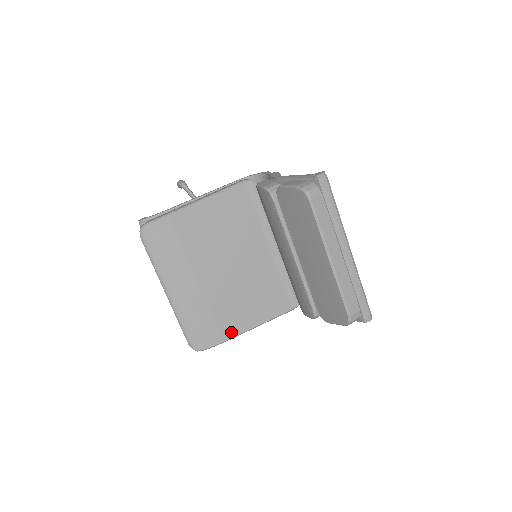
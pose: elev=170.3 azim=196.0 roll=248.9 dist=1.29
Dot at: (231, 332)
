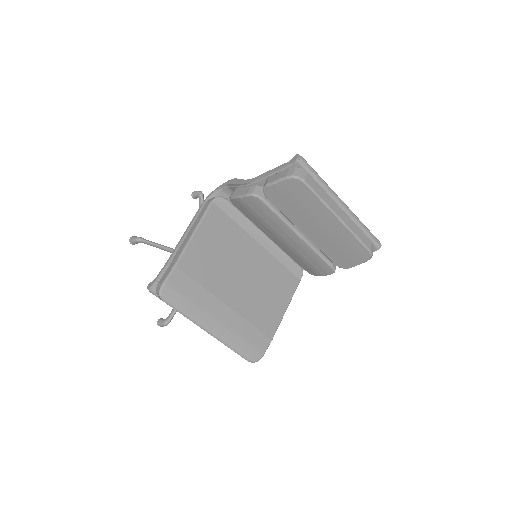
Dot at: (272, 328)
